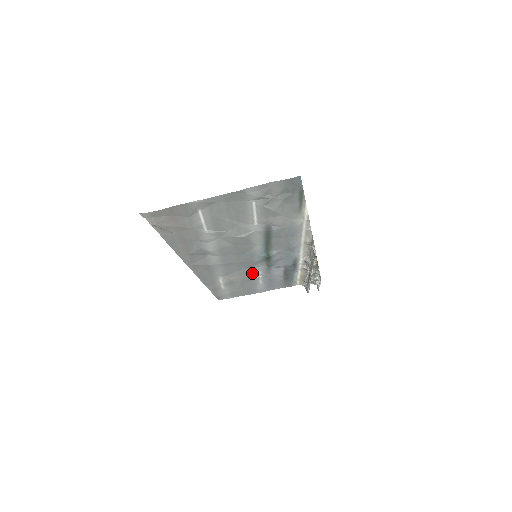
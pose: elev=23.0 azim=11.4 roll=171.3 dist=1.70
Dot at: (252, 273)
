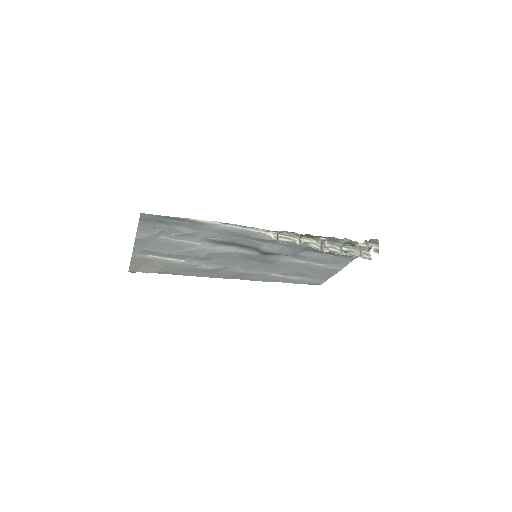
Dot at: (291, 263)
